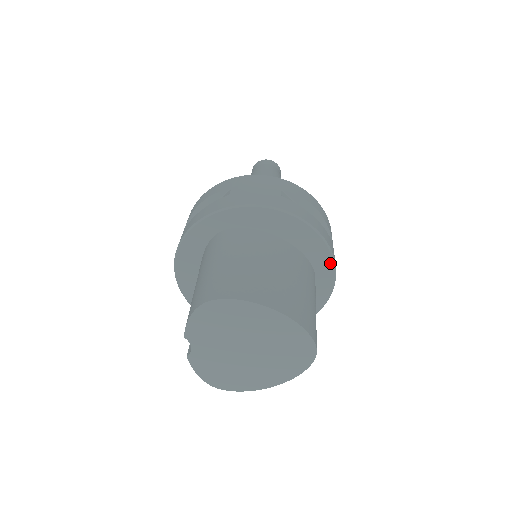
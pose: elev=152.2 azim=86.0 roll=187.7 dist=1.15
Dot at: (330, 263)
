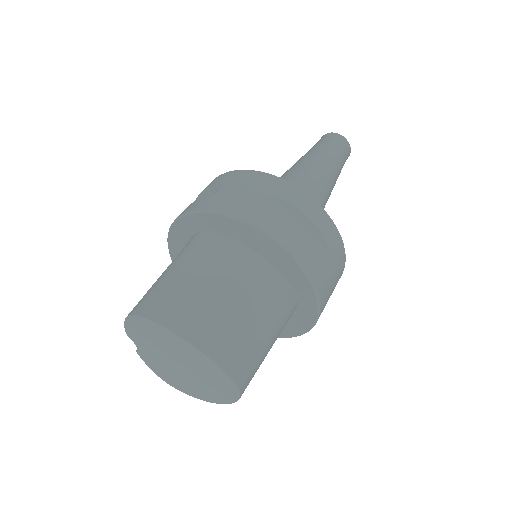
Dot at: (310, 290)
